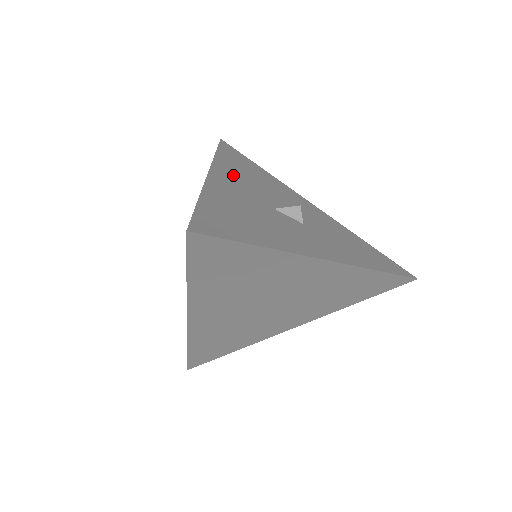
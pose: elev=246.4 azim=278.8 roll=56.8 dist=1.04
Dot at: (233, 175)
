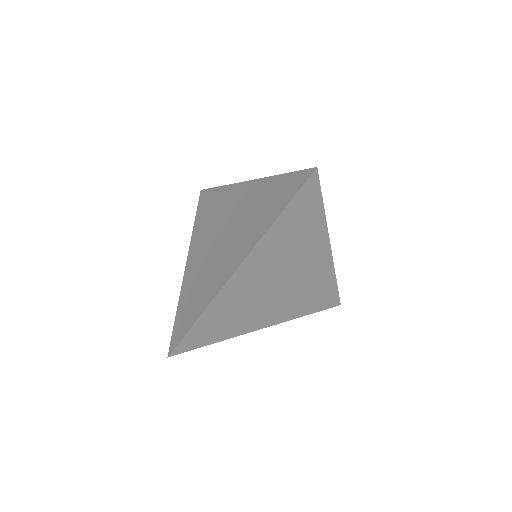
Dot at: occluded
